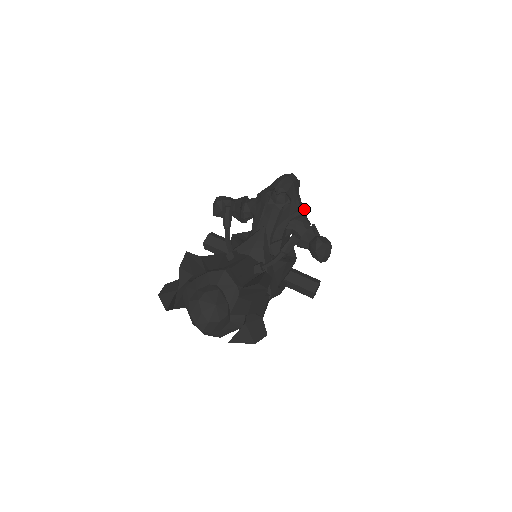
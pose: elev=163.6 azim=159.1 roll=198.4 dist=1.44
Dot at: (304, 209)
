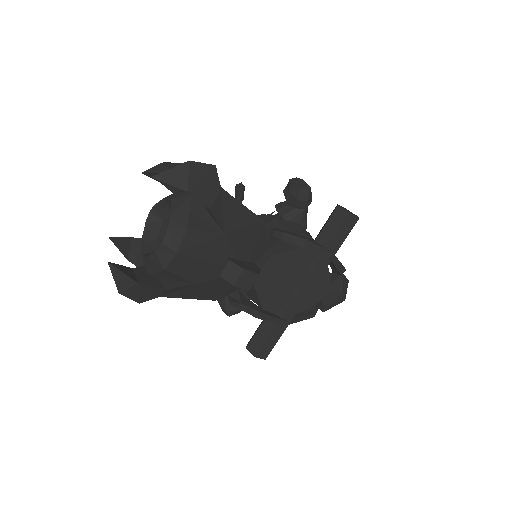
Dot at: occluded
